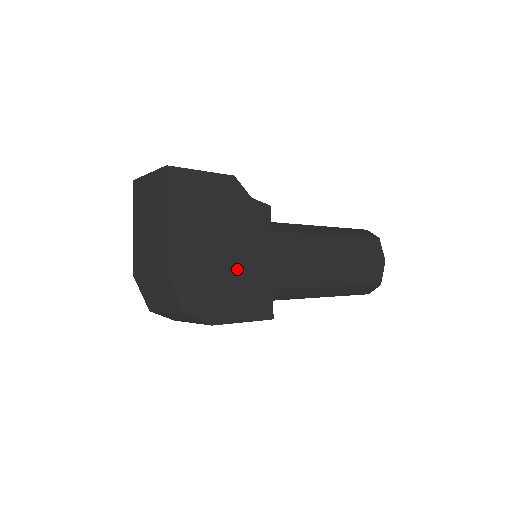
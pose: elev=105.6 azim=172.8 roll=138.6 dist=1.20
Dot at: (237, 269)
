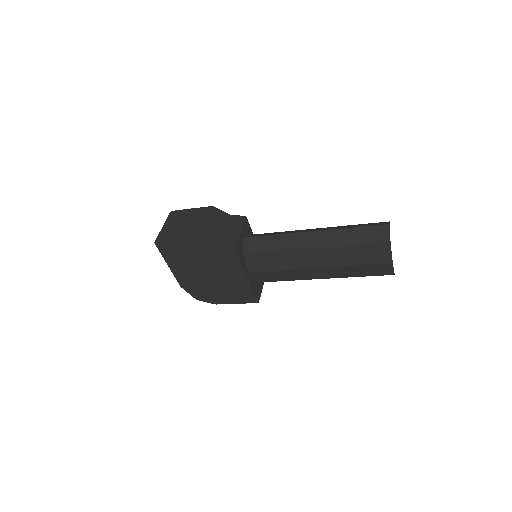
Dot at: (222, 282)
